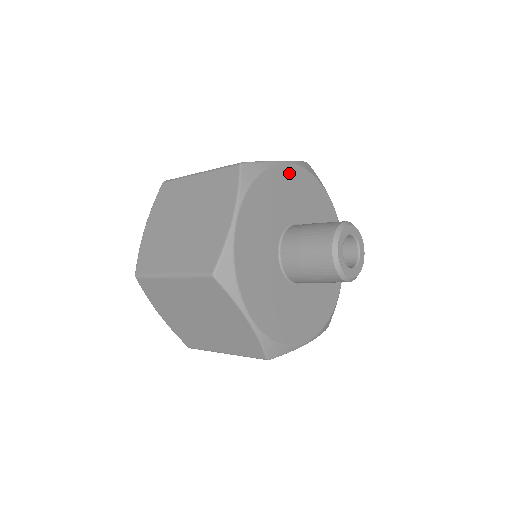
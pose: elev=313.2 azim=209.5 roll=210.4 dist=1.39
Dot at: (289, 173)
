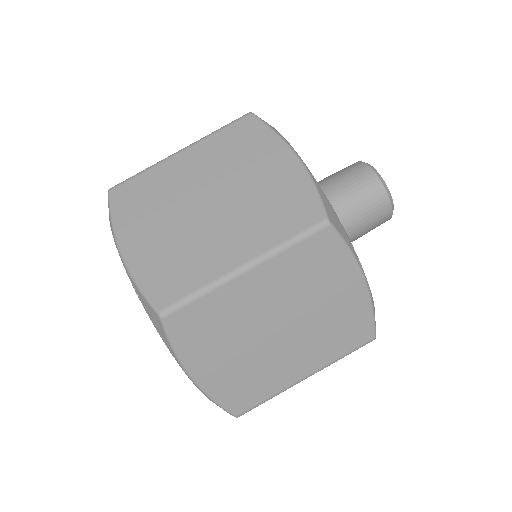
Dot at: occluded
